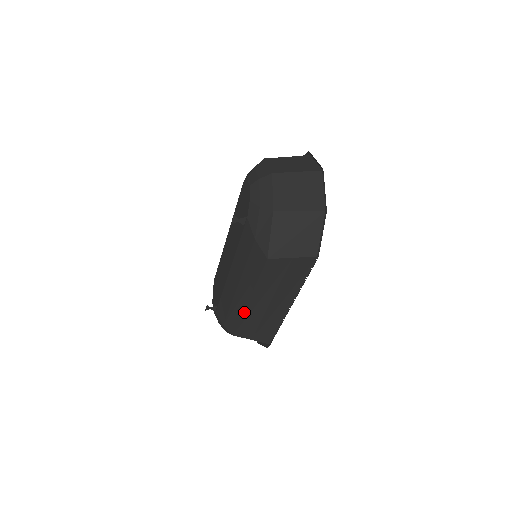
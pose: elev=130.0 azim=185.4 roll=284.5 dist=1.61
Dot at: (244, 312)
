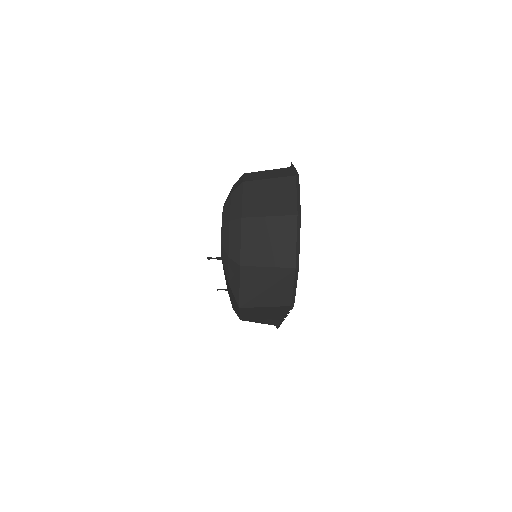
Dot at: (241, 316)
